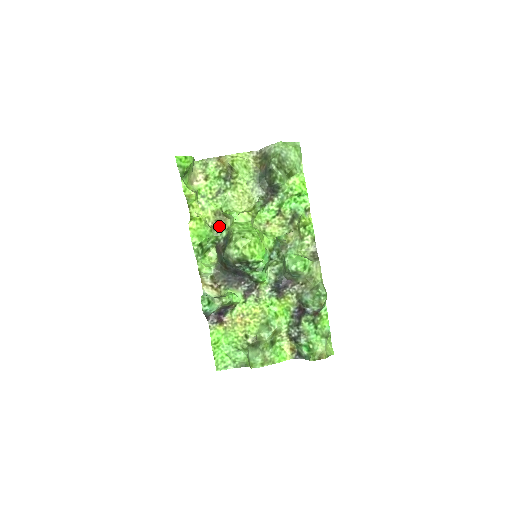
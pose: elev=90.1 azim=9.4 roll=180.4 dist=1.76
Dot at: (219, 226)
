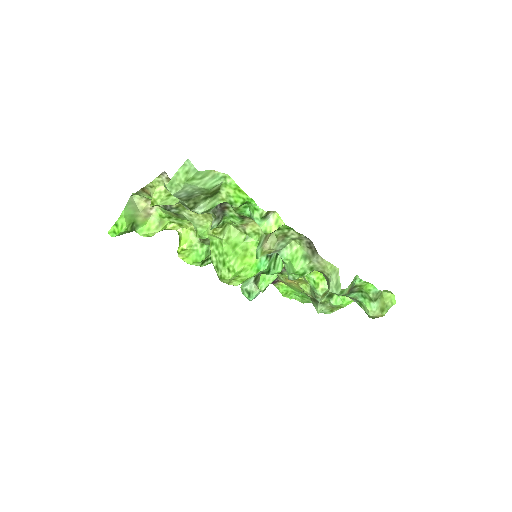
Dot at: occluded
